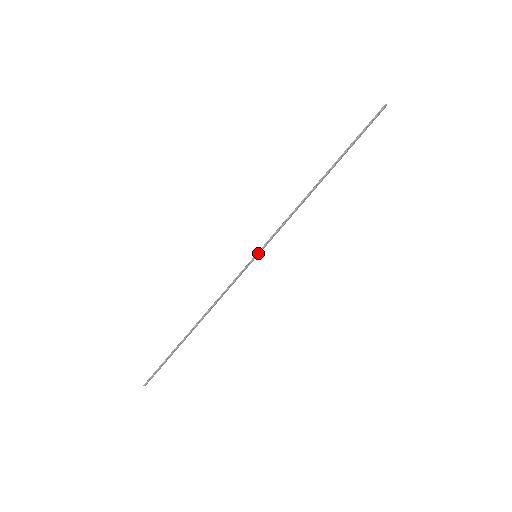
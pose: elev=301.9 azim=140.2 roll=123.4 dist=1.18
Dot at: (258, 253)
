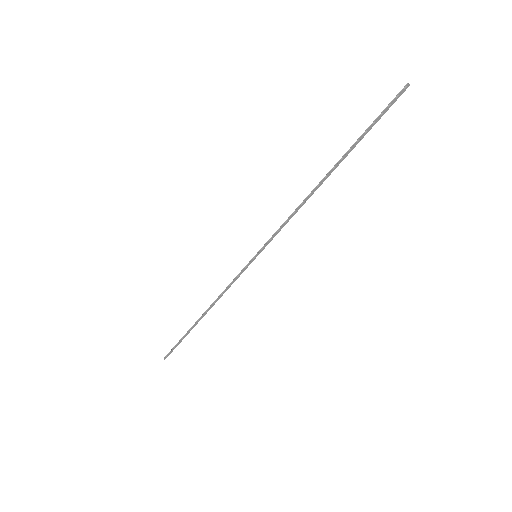
Dot at: (257, 253)
